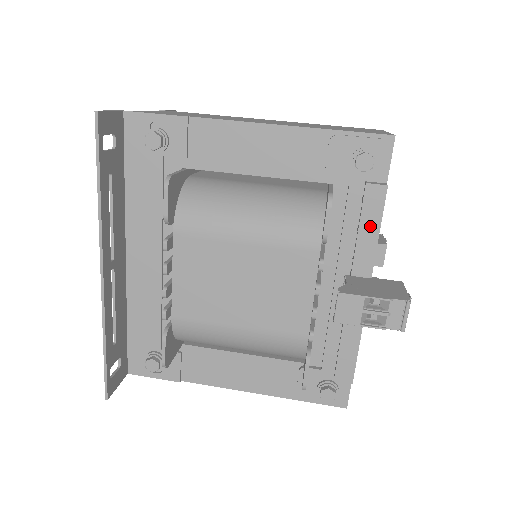
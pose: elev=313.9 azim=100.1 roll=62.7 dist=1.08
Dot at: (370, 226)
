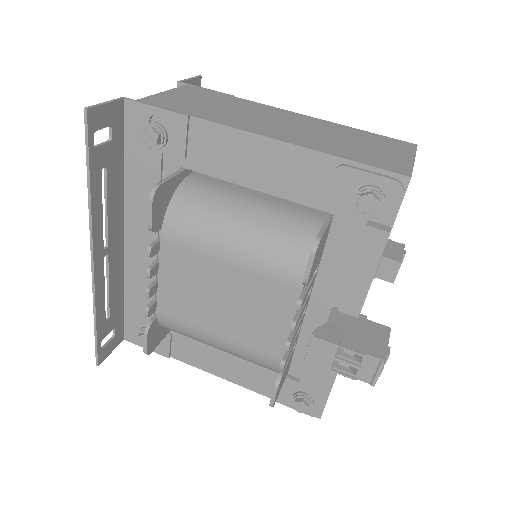
Dot at: (364, 269)
